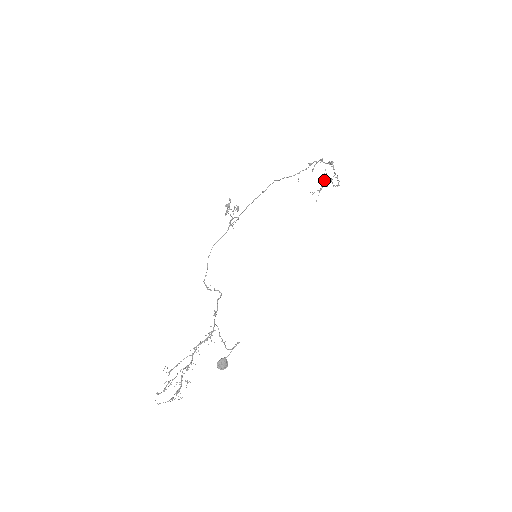
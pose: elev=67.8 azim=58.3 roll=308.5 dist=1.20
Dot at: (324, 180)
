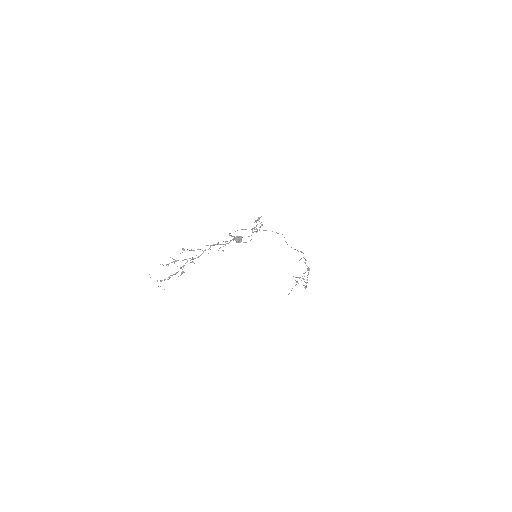
Dot at: (296, 284)
